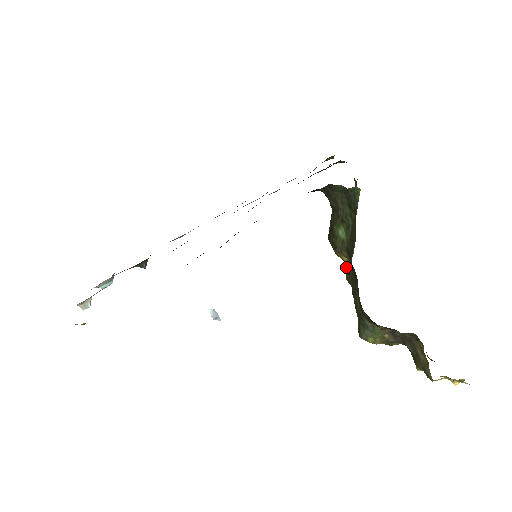
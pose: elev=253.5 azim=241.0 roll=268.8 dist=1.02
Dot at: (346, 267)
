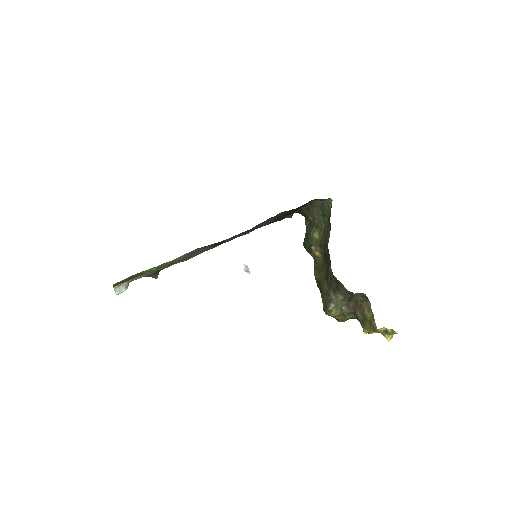
Dot at: (315, 265)
